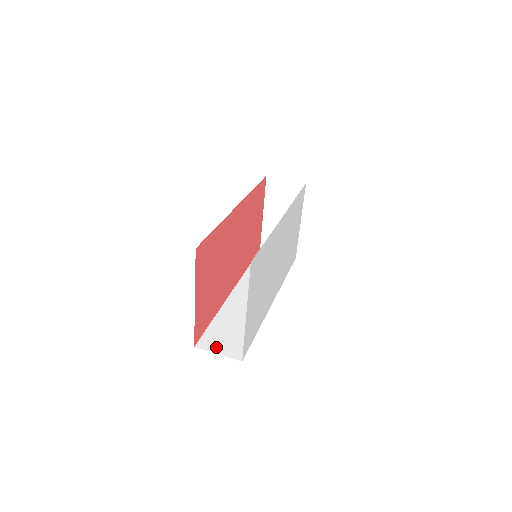
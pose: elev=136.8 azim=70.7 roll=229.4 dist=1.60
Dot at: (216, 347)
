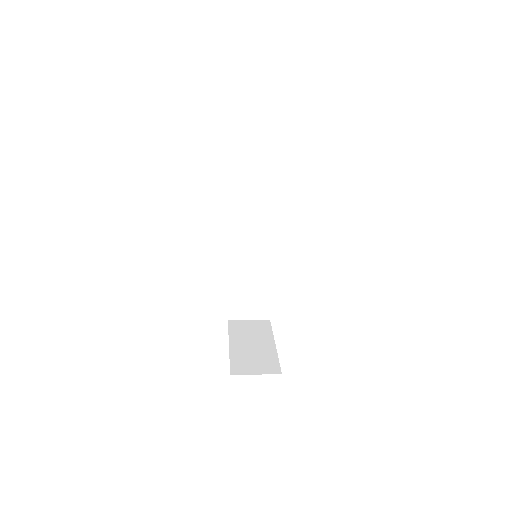
Dot at: occluded
